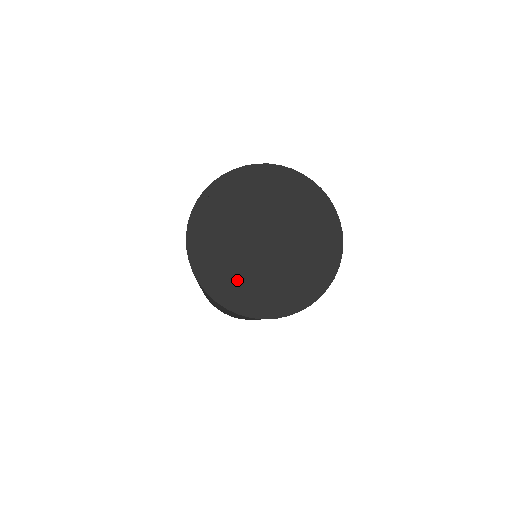
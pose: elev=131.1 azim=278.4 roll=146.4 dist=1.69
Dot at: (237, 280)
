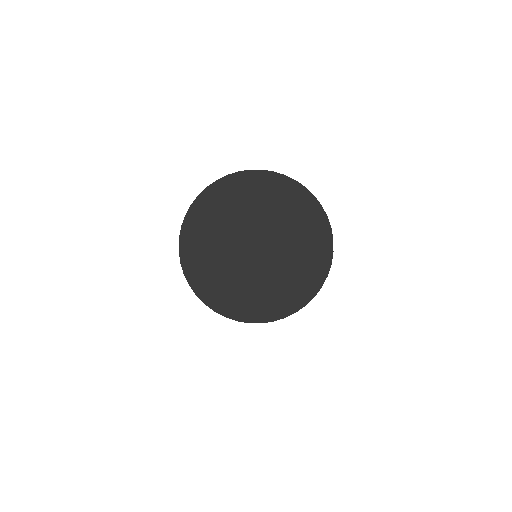
Dot at: (220, 279)
